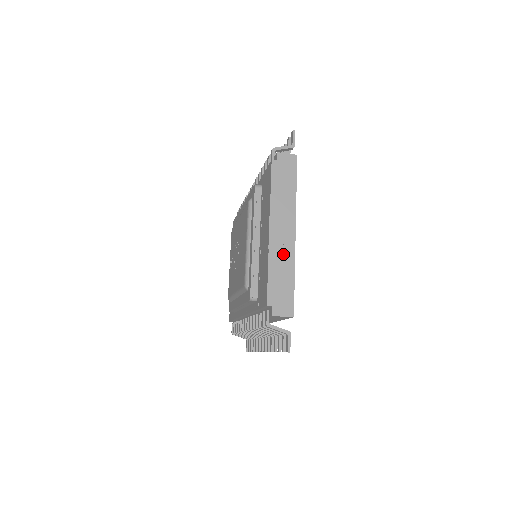
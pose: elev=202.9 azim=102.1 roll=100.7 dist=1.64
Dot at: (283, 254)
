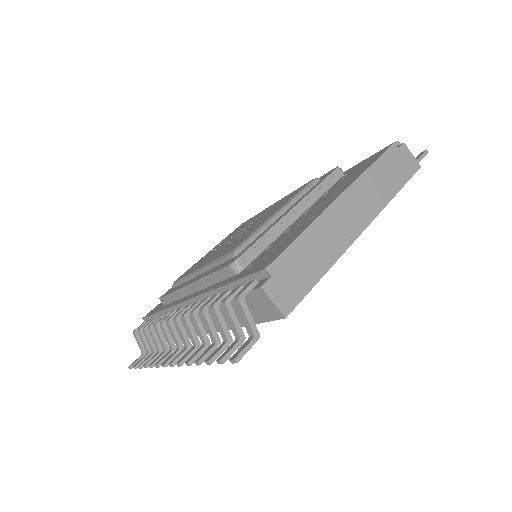
Dot at: (333, 236)
